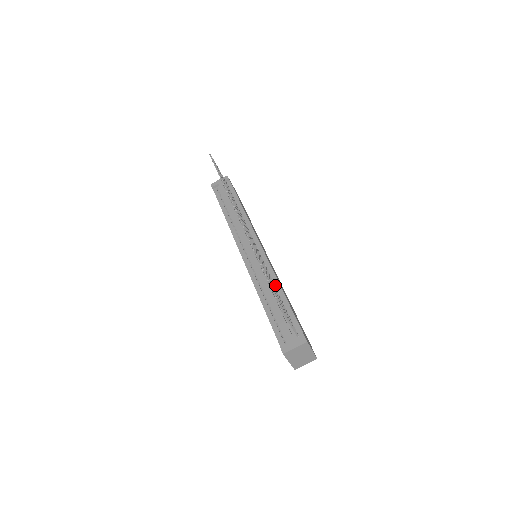
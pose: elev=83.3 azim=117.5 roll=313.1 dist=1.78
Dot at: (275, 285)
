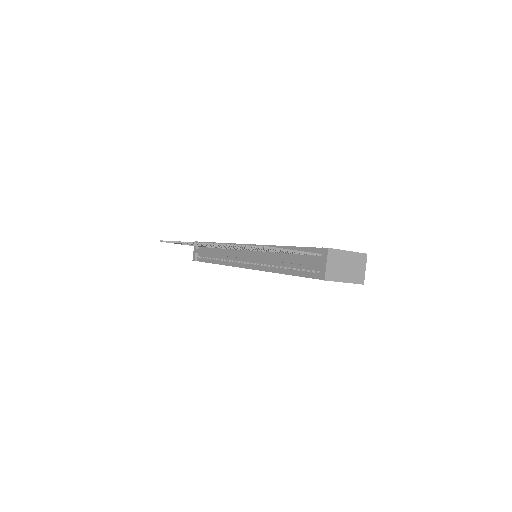
Dot at: occluded
